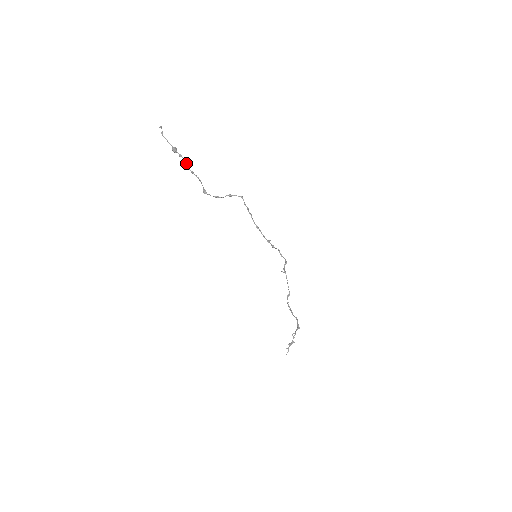
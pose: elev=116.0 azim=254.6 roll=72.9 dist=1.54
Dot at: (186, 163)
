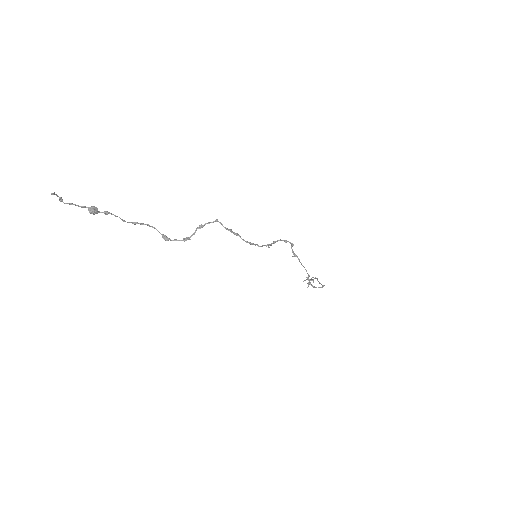
Dot at: occluded
